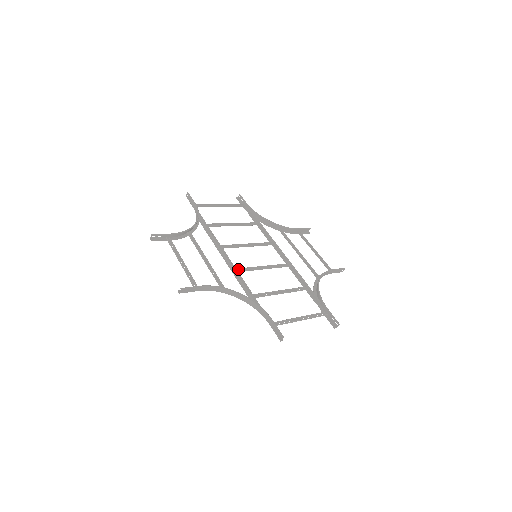
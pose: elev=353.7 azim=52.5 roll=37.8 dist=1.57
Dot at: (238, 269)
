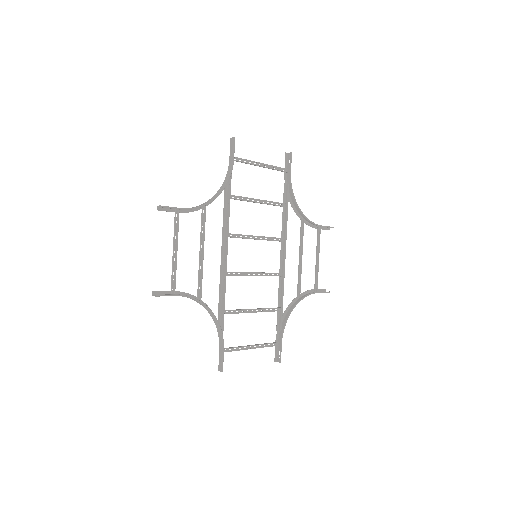
Dot at: occluded
